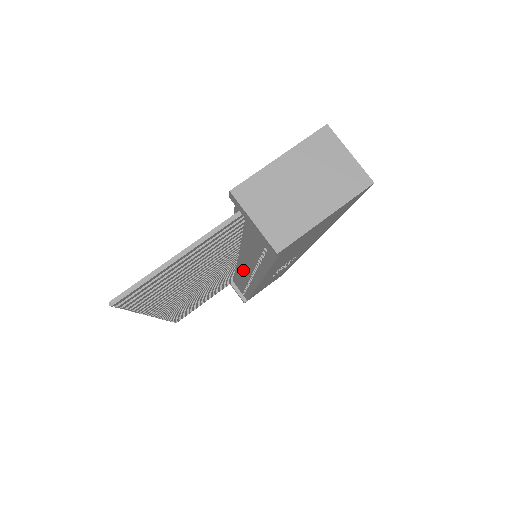
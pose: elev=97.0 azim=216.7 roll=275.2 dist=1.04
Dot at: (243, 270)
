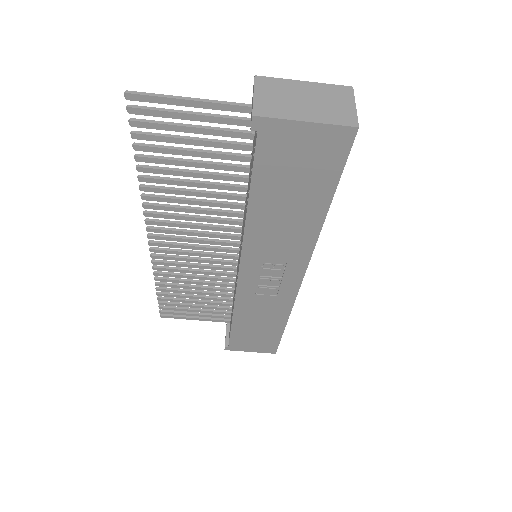
Dot at: (238, 263)
